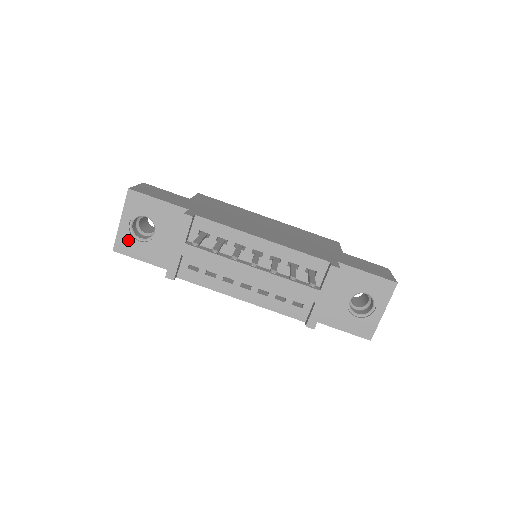
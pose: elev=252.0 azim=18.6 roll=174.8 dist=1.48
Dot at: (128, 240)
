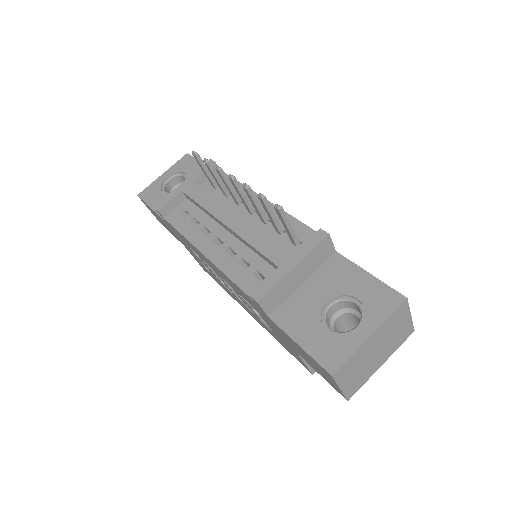
Dot at: (155, 189)
